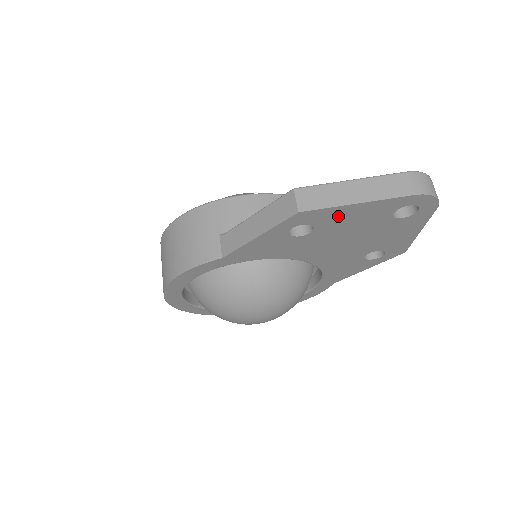
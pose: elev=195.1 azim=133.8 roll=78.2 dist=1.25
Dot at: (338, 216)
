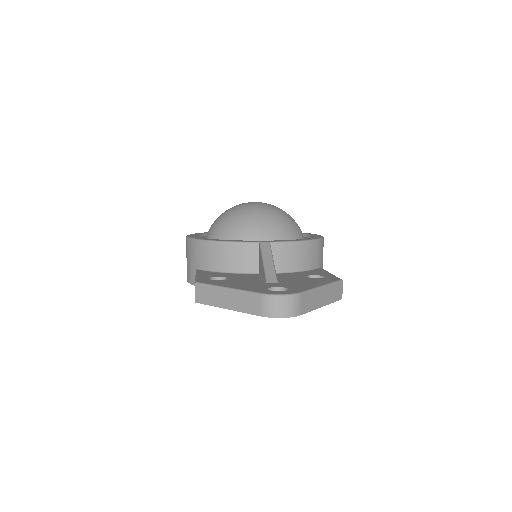
Dot at: occluded
